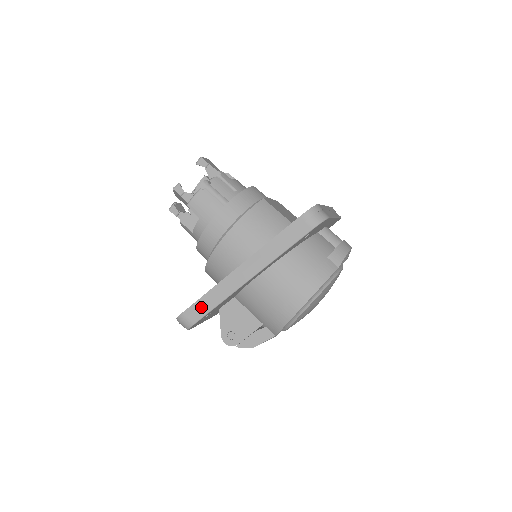
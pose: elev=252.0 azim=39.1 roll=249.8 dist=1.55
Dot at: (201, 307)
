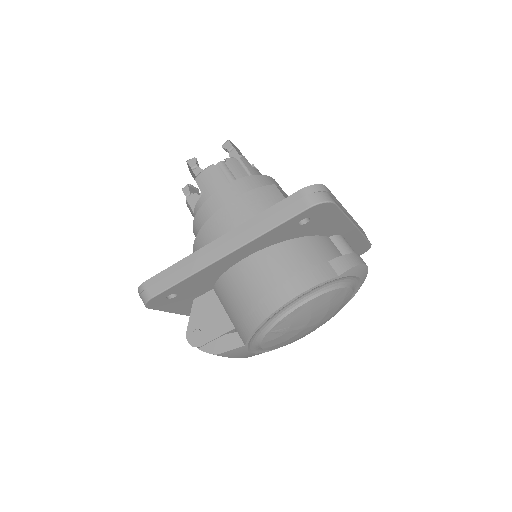
Dot at: (164, 279)
